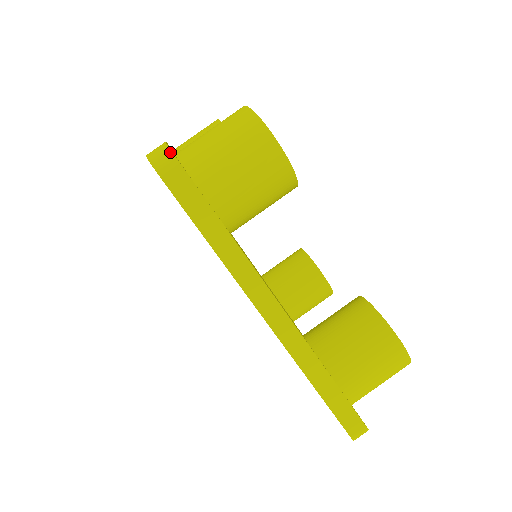
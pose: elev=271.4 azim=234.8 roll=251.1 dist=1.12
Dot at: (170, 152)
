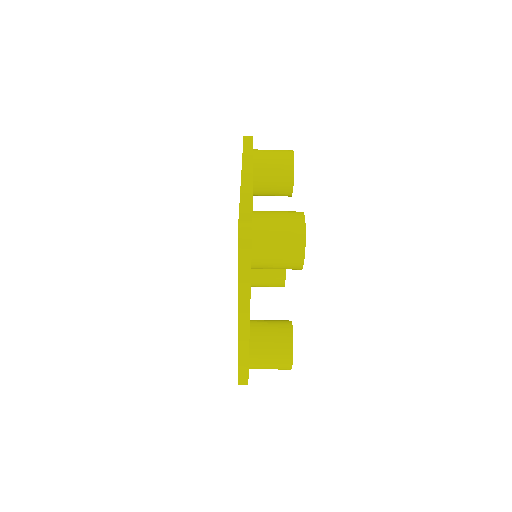
Dot at: (251, 232)
